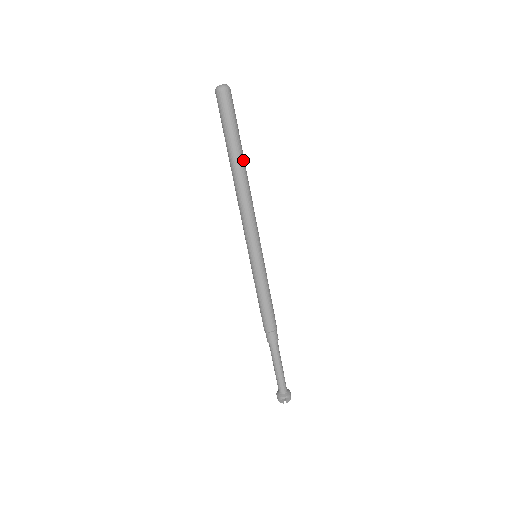
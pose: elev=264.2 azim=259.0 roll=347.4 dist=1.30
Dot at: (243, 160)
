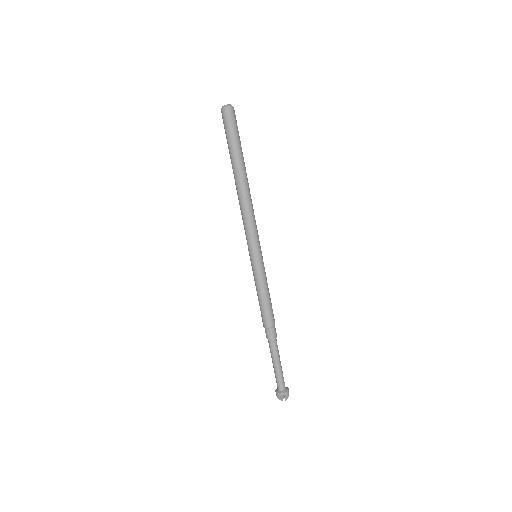
Dot at: (245, 169)
